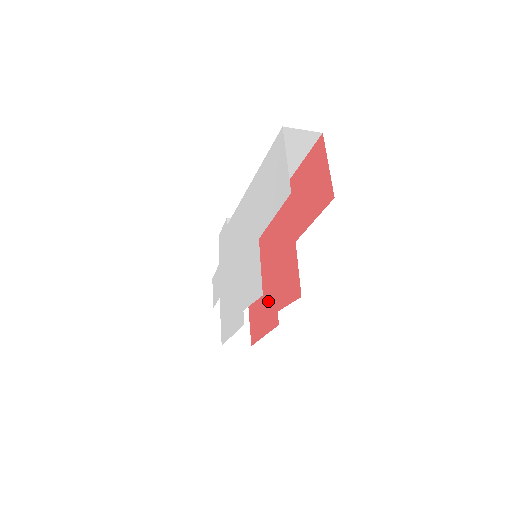
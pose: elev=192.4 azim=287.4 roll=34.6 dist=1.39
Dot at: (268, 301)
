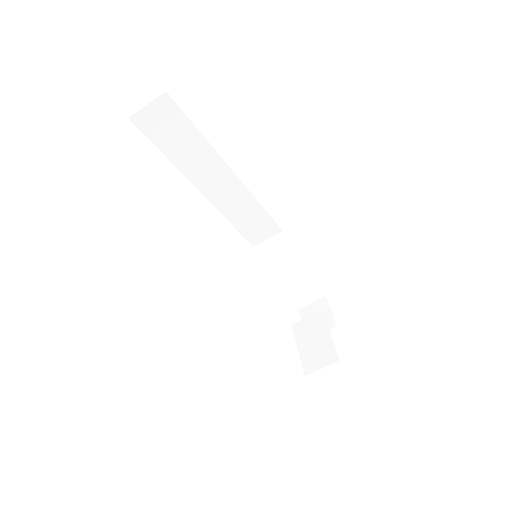
Dot at: occluded
